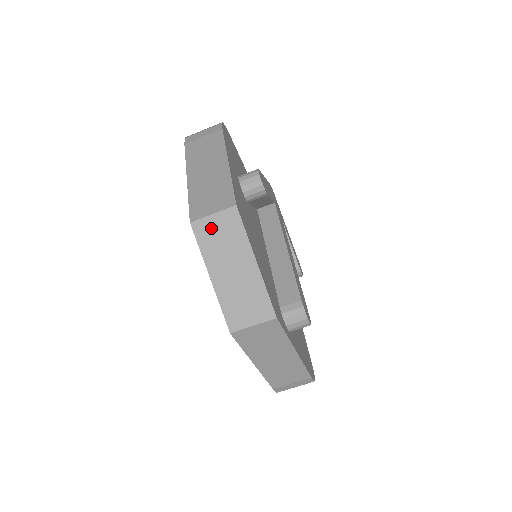
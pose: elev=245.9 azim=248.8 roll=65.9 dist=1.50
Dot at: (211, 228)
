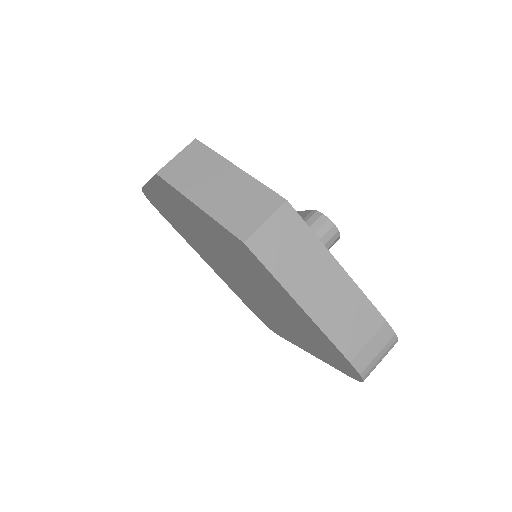
Dot at: (179, 166)
